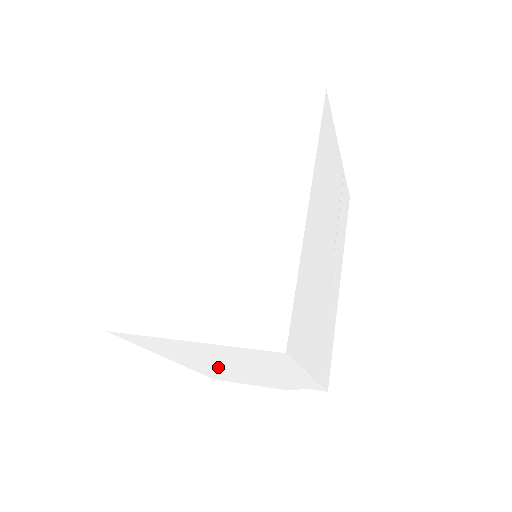
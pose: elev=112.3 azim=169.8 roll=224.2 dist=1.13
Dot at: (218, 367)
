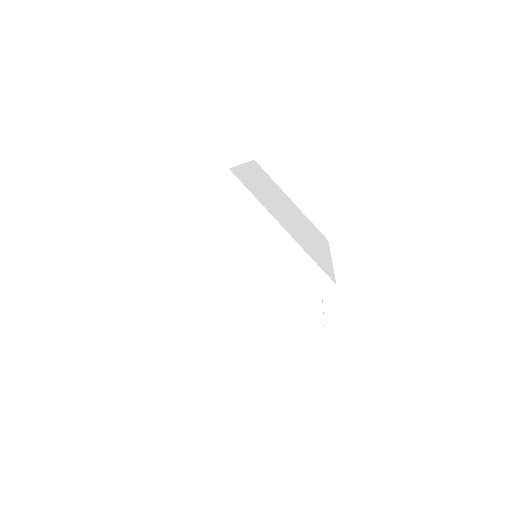
Dot at: (237, 296)
